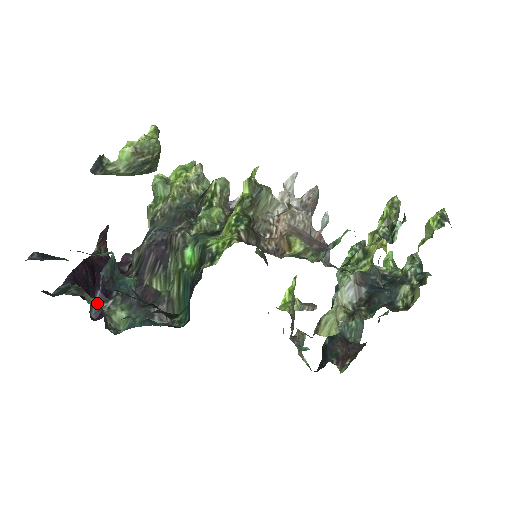
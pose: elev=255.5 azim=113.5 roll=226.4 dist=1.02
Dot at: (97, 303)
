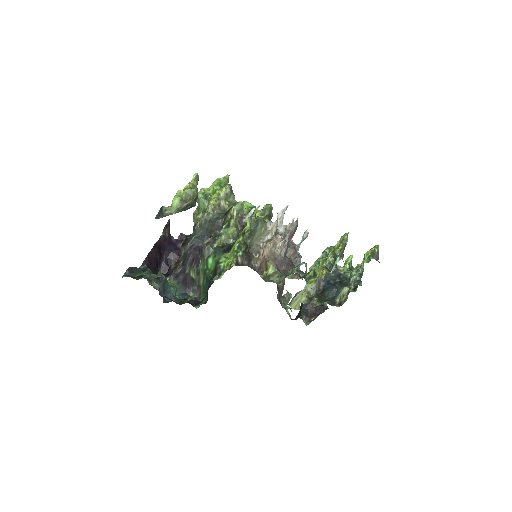
Dot at: occluded
